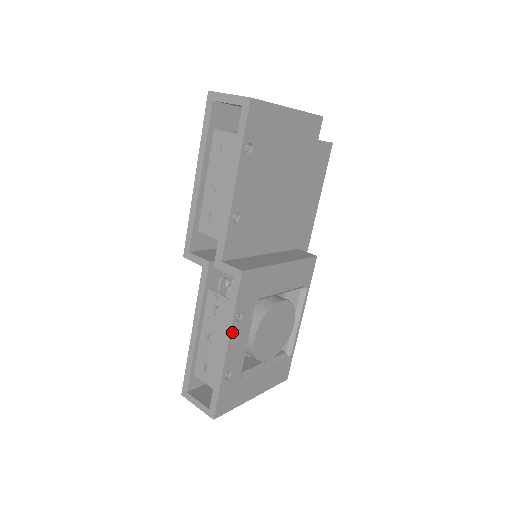
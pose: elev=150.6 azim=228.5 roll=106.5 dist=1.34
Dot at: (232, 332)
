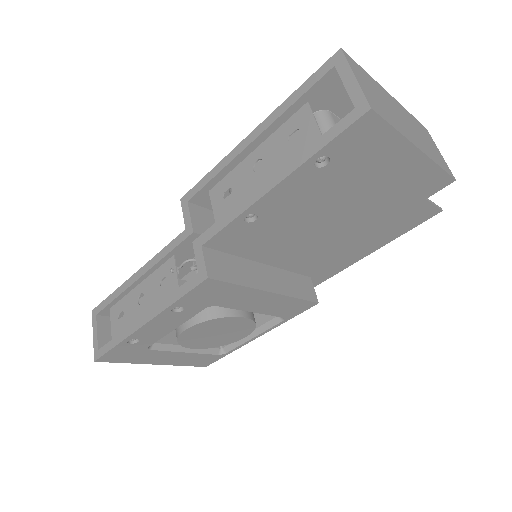
Dot at: (160, 316)
